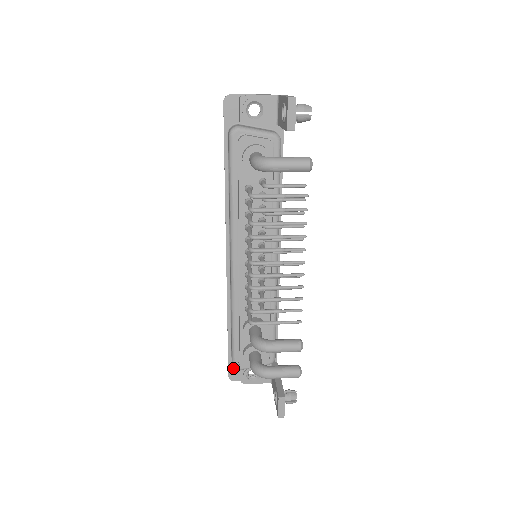
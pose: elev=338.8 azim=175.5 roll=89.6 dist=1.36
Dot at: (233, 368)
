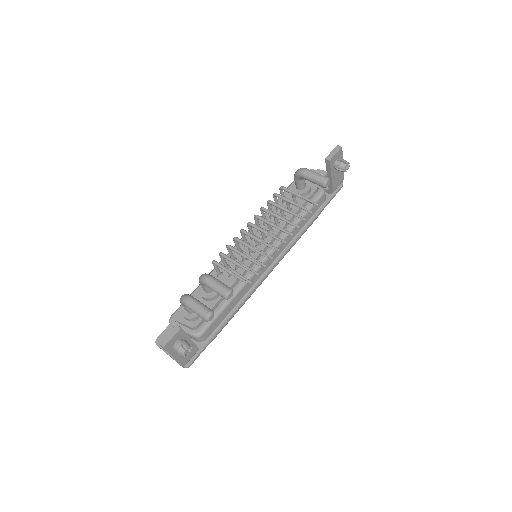
Dot at: (167, 333)
